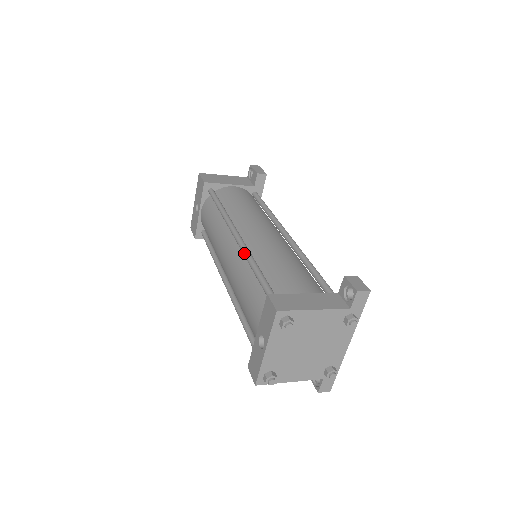
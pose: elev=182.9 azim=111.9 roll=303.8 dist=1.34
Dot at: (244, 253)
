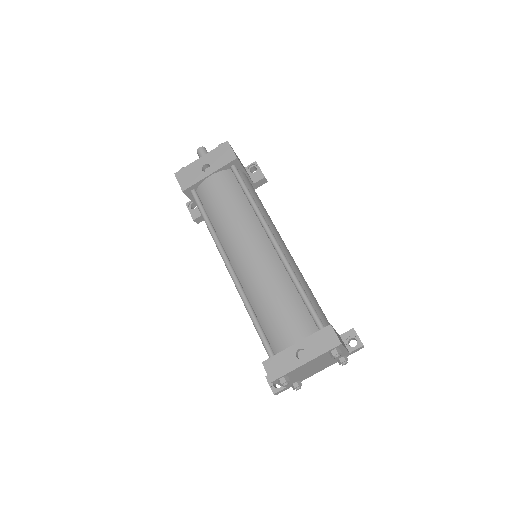
Dot at: (288, 265)
